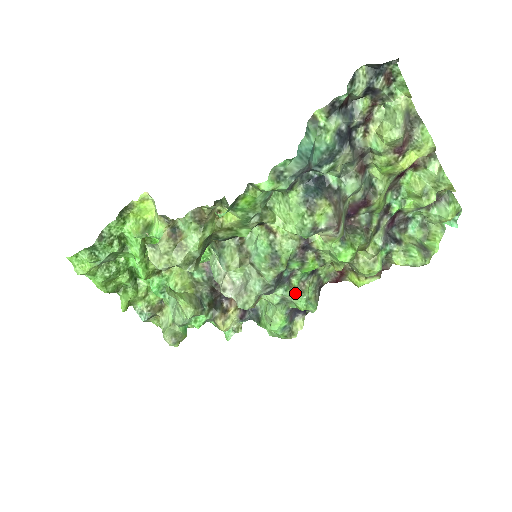
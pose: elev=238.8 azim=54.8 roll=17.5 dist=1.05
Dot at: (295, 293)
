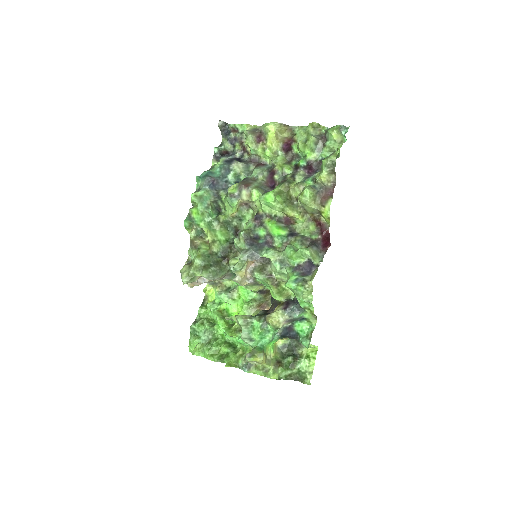
Dot at: (283, 251)
